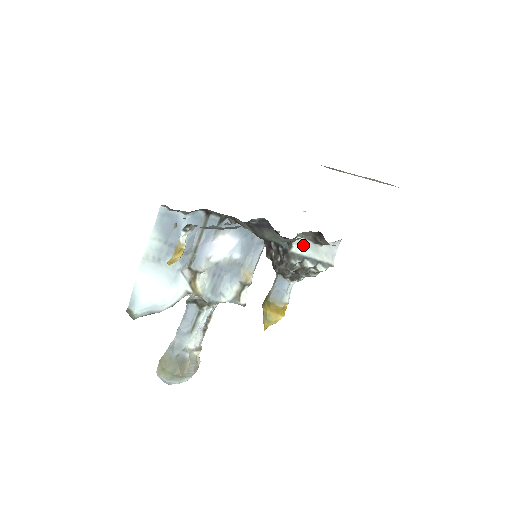
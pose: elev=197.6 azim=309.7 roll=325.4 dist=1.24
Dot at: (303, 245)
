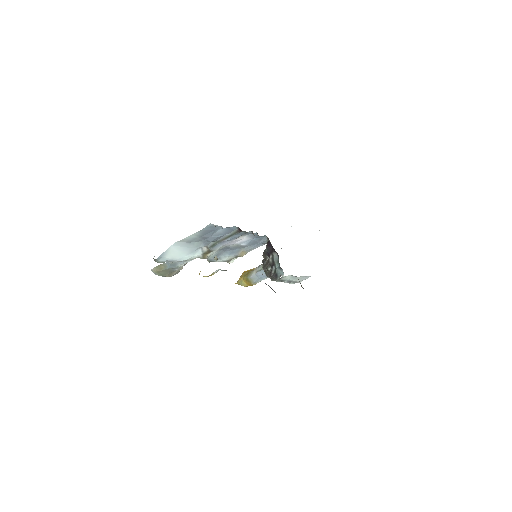
Dot at: (289, 277)
